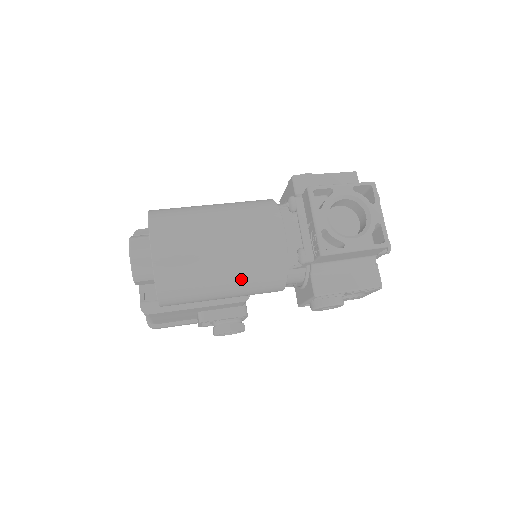
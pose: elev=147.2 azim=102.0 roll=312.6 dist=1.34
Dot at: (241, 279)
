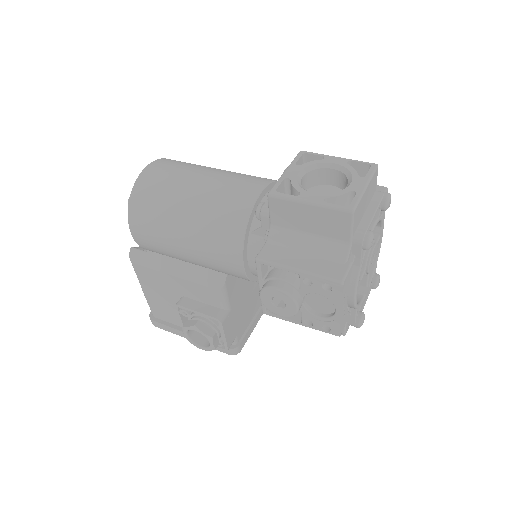
Dot at: (199, 221)
